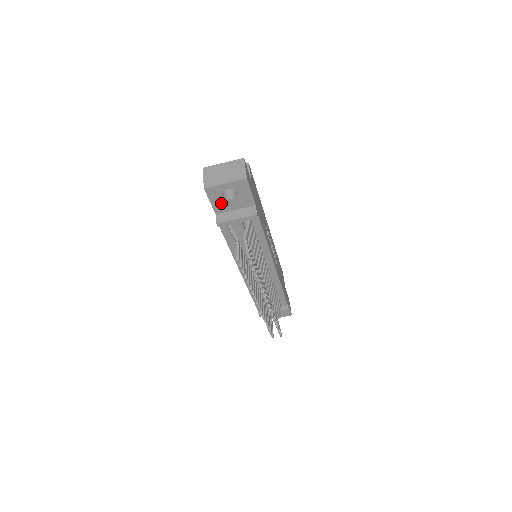
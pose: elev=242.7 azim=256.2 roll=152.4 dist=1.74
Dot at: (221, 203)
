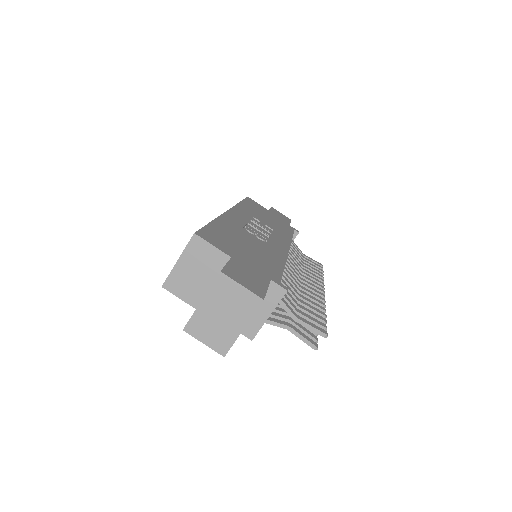
Dot at: occluded
